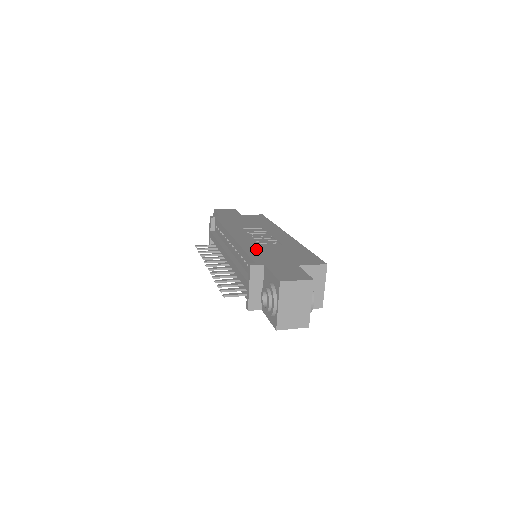
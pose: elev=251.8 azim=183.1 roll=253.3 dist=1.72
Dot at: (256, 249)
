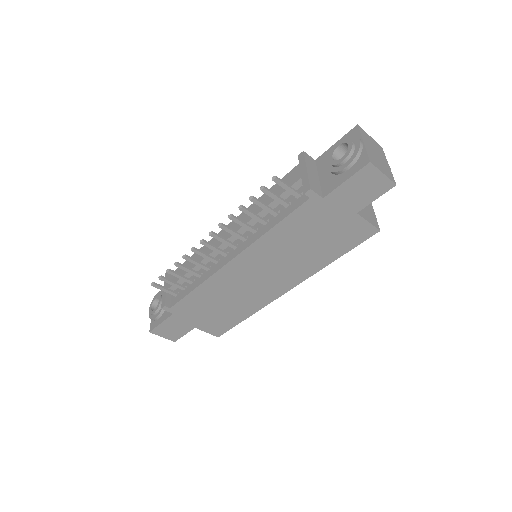
Dot at: occluded
